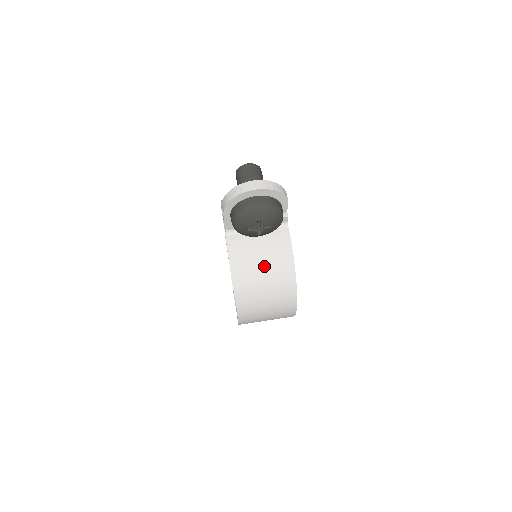
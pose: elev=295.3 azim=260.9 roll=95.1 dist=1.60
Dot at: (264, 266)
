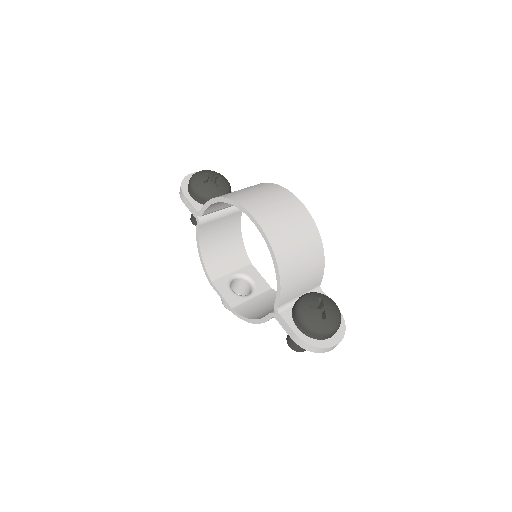
Dot at: occluded
